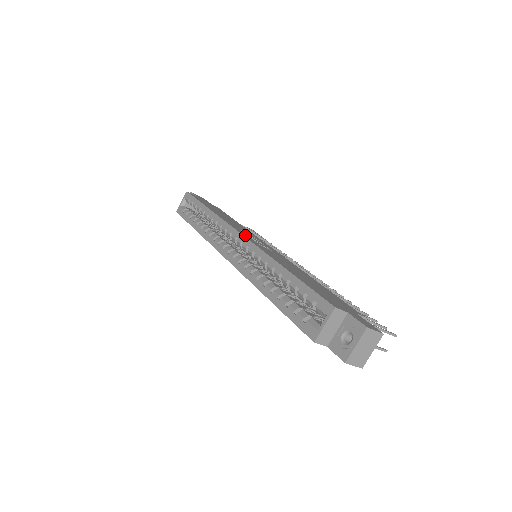
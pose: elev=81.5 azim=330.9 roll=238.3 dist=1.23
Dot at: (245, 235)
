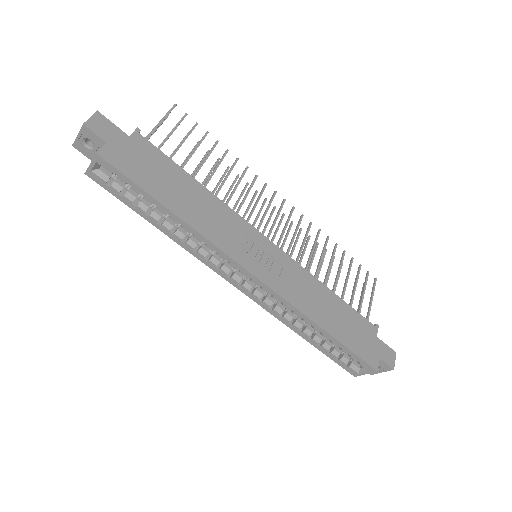
Dot at: (258, 271)
